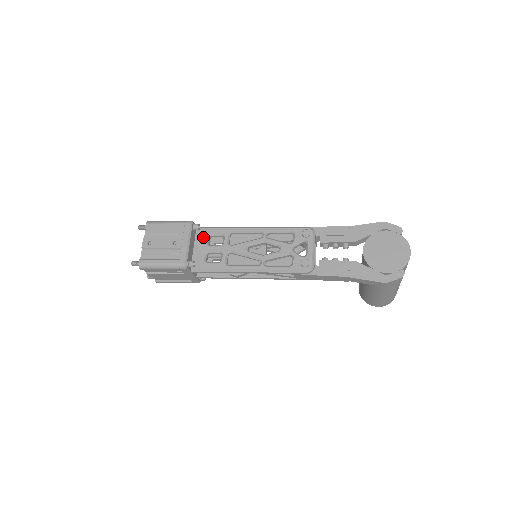
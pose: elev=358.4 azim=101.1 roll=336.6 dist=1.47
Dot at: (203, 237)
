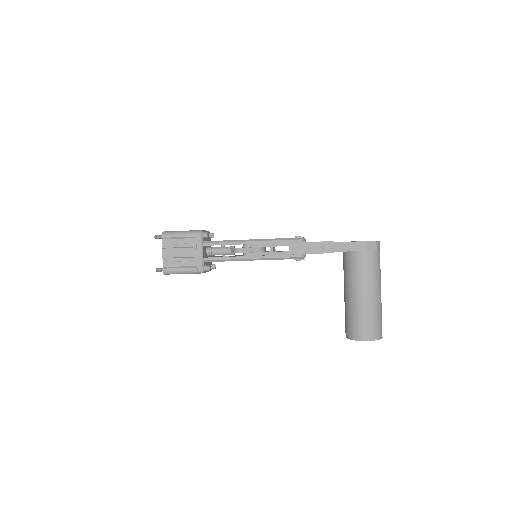
Dot at: occluded
